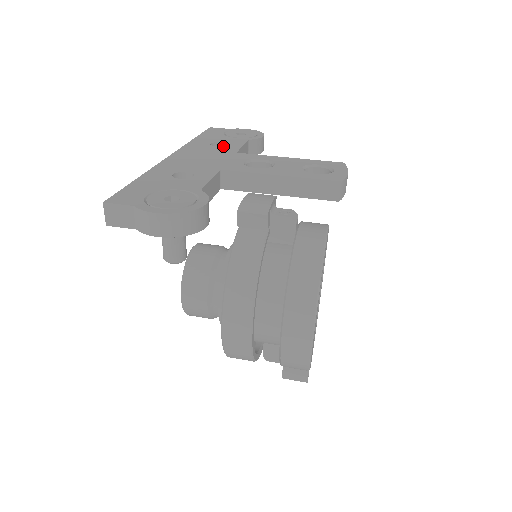
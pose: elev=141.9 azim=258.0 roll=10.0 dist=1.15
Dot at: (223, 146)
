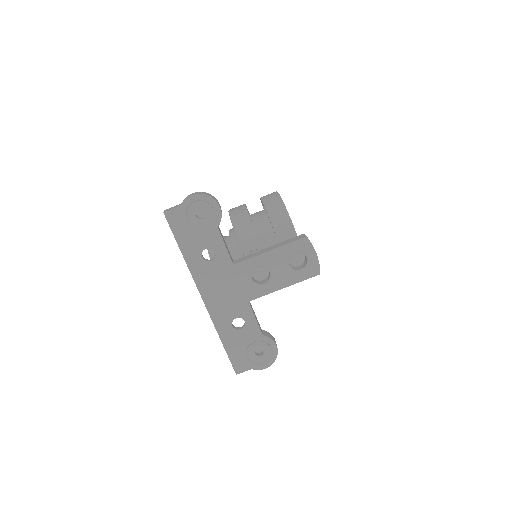
Dot at: (215, 258)
